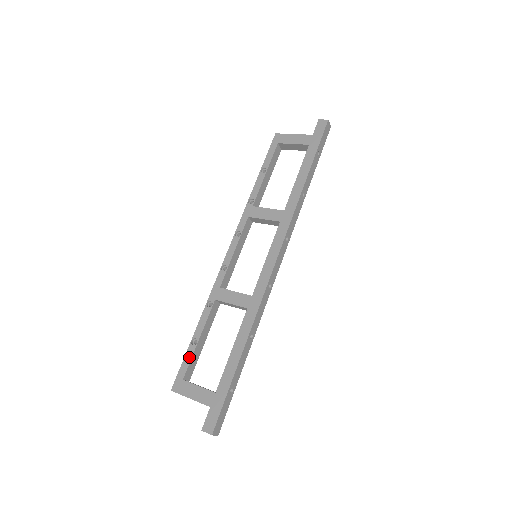
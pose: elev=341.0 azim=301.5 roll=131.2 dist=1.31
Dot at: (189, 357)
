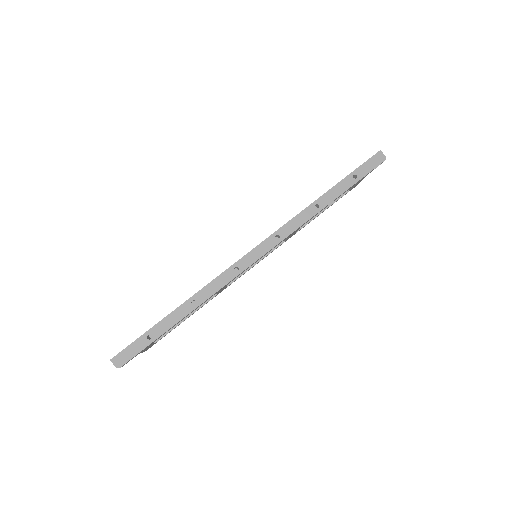
Dot at: occluded
